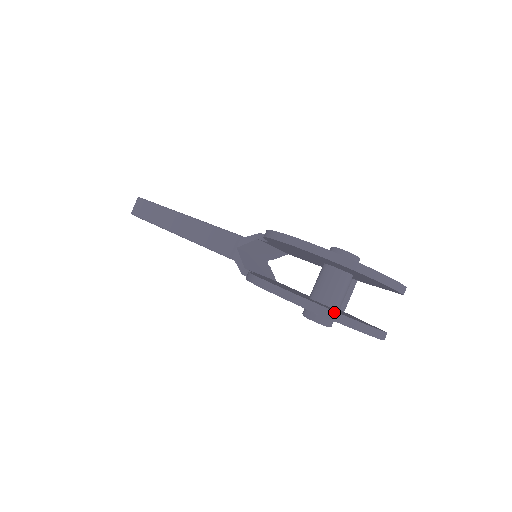
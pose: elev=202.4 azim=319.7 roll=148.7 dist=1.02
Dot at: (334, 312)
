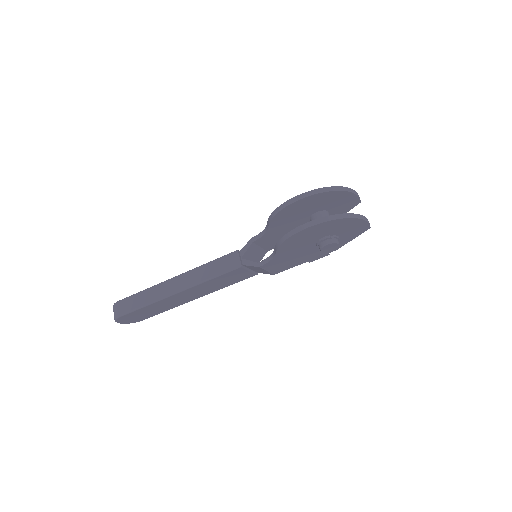
Dot at: (348, 214)
